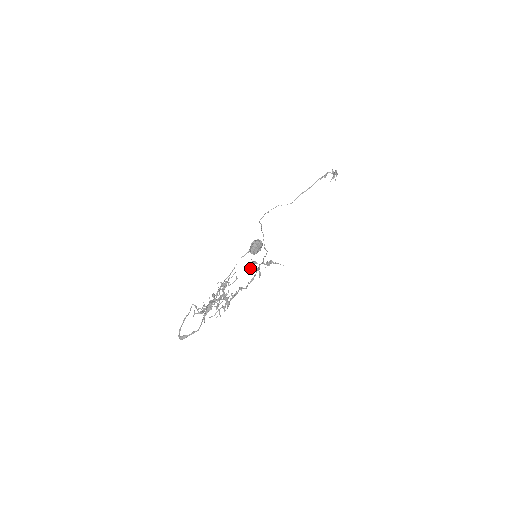
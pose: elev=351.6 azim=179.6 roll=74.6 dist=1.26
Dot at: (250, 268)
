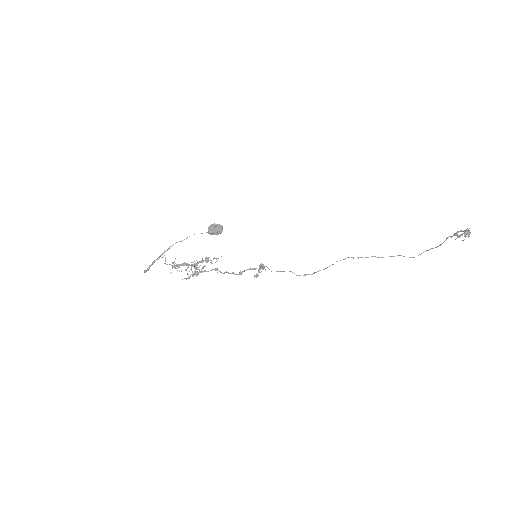
Dot at: occluded
